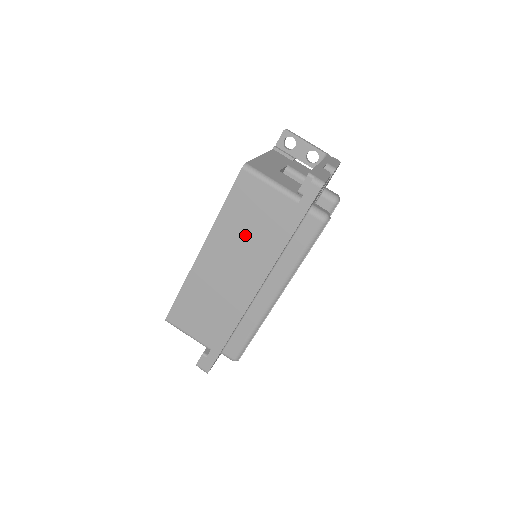
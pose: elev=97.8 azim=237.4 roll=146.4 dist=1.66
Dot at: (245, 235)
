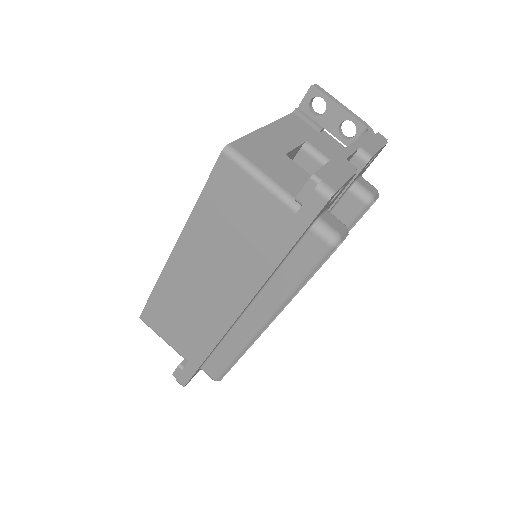
Dot at: (226, 242)
